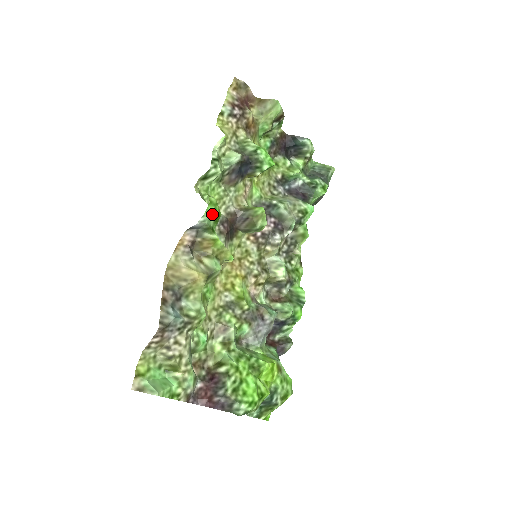
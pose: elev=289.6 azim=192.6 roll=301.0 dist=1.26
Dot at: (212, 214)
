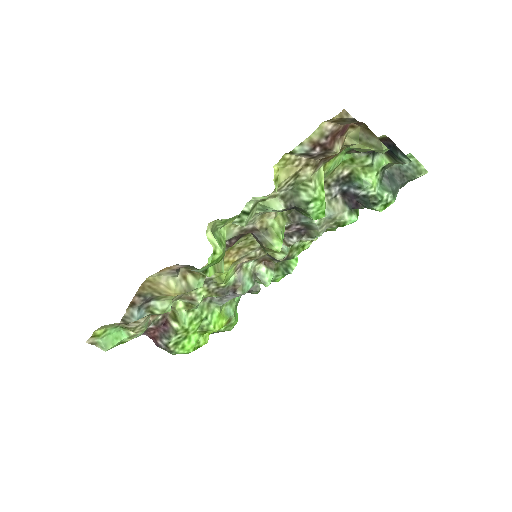
Dot at: (210, 265)
